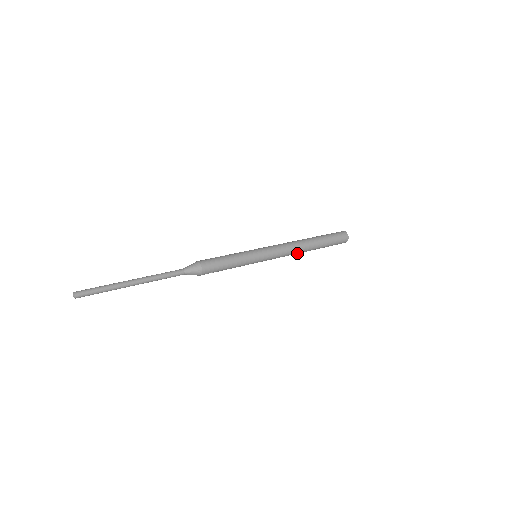
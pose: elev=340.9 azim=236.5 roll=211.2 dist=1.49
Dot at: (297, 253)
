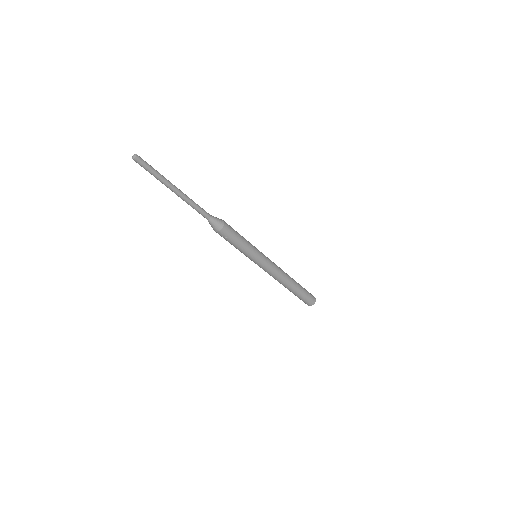
Dot at: (280, 281)
